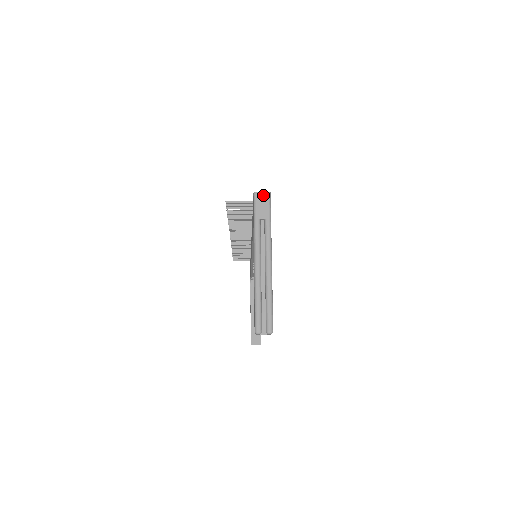
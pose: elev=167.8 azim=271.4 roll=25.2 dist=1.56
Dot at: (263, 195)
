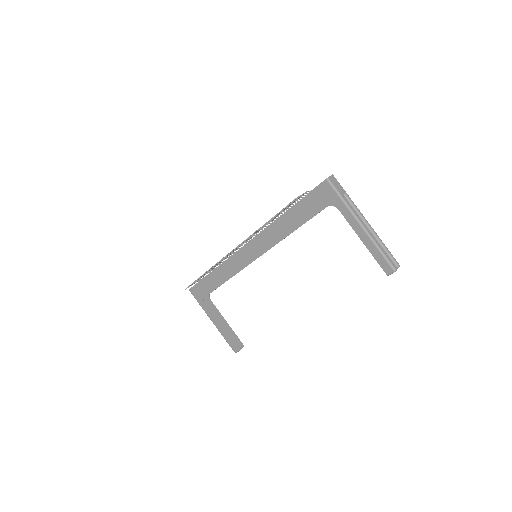
Dot at: (332, 178)
